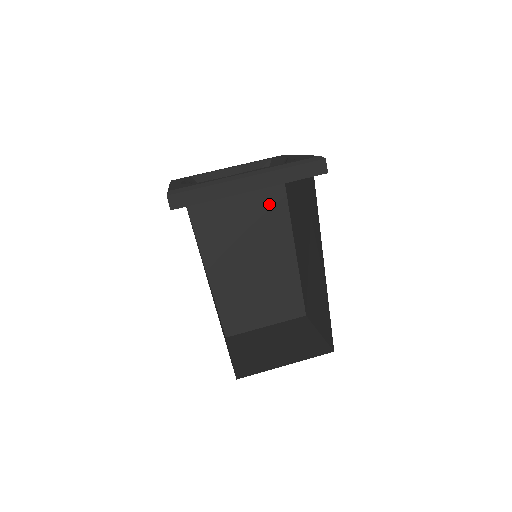
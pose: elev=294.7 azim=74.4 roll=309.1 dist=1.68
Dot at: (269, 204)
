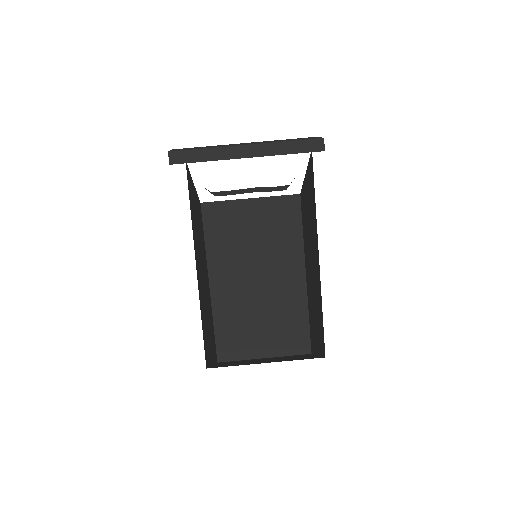
Dot at: (283, 229)
